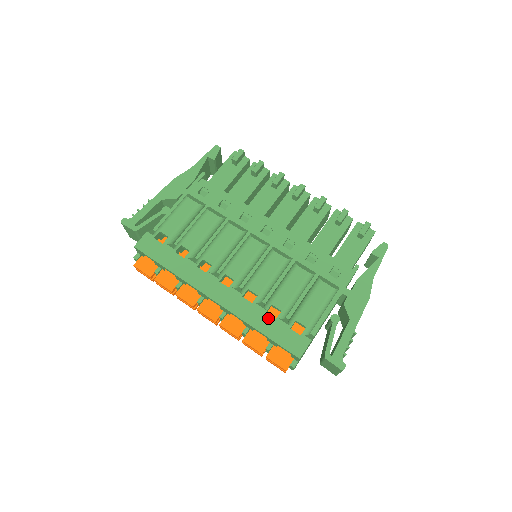
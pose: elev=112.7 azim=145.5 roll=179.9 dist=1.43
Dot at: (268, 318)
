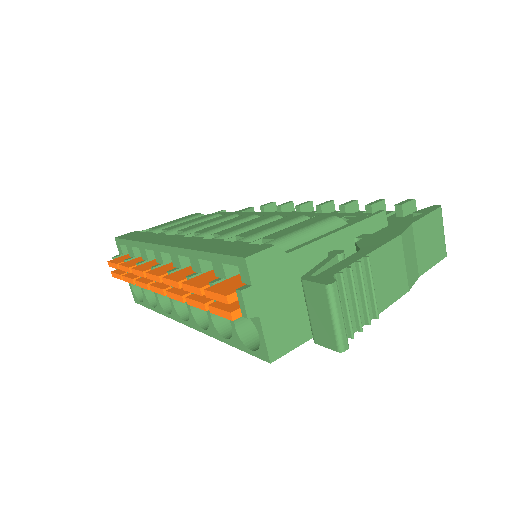
Dot at: (222, 243)
